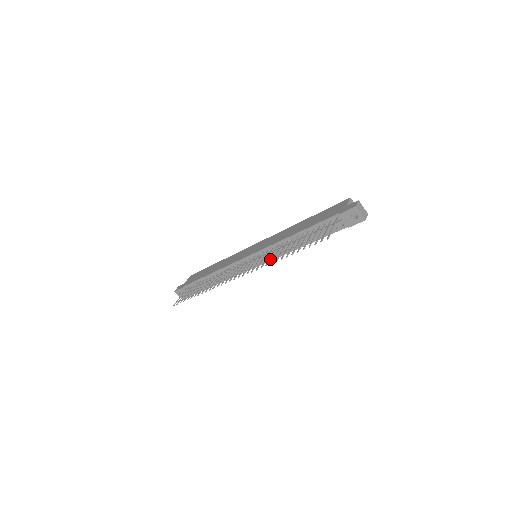
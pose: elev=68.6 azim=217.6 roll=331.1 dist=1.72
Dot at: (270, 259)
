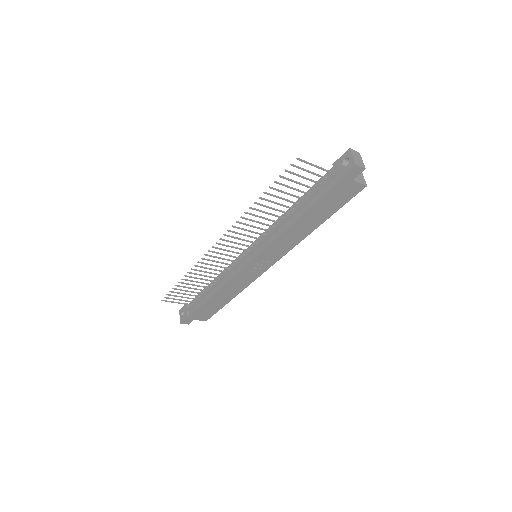
Dot at: (251, 220)
